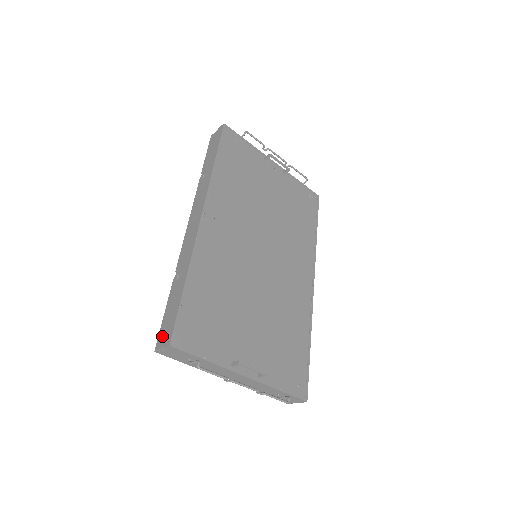
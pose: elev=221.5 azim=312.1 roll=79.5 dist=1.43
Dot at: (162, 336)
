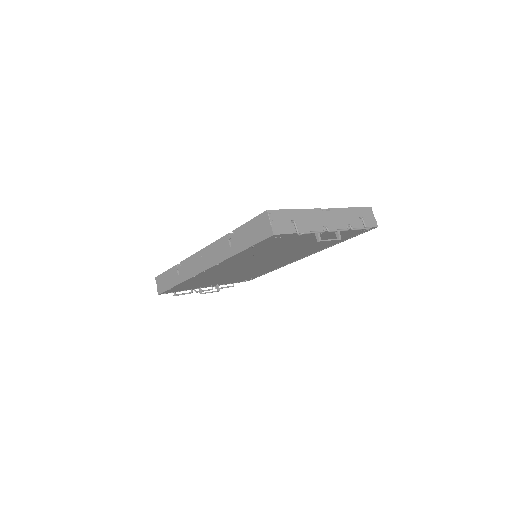
Dot at: (159, 281)
